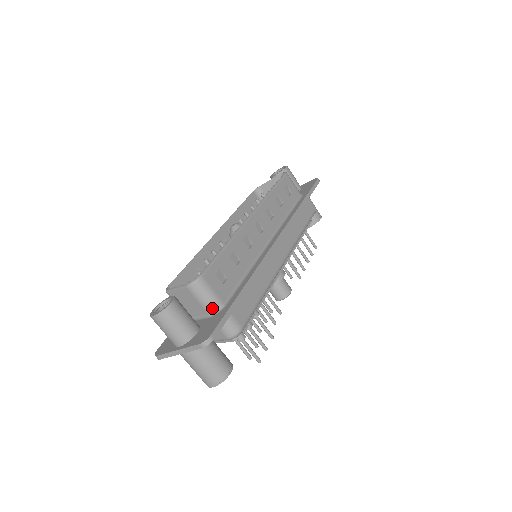
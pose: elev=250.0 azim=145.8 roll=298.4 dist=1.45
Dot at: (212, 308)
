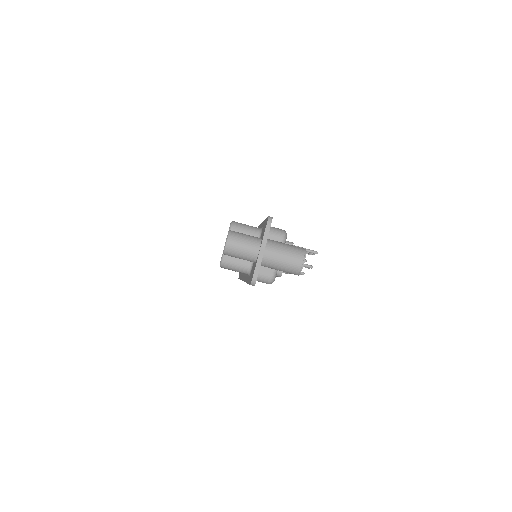
Dot at: (256, 232)
